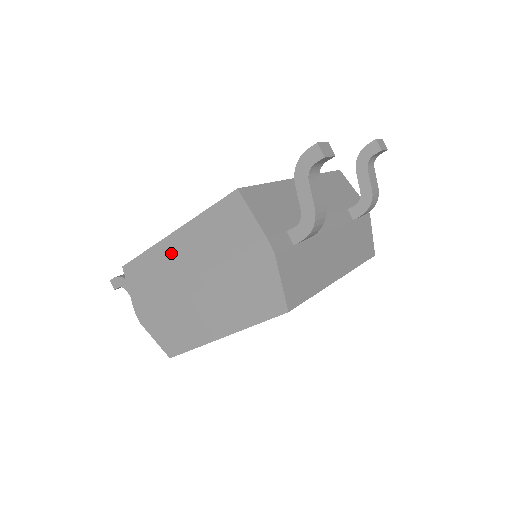
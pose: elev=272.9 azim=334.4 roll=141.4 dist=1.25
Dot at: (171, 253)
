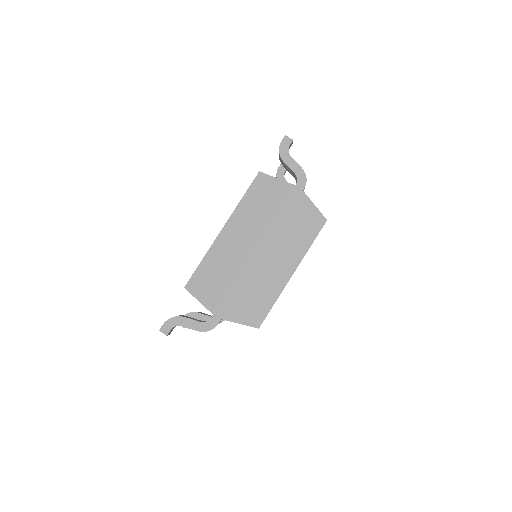
Dot at: (227, 243)
